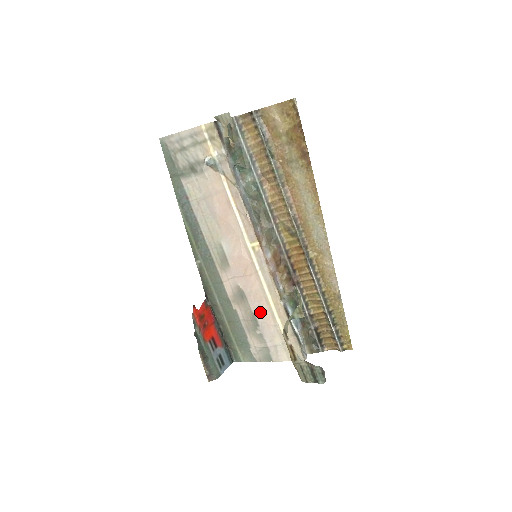
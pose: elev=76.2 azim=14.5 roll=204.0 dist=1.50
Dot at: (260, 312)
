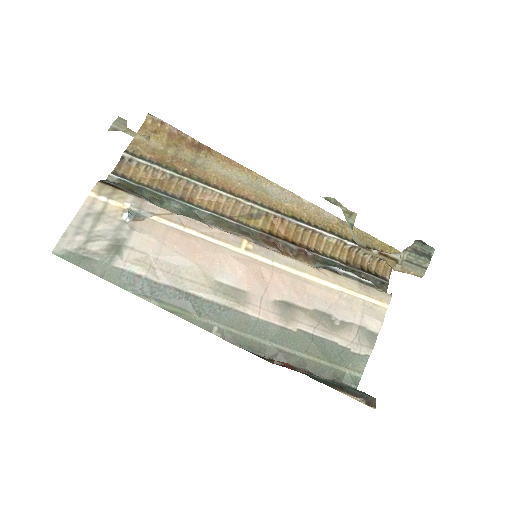
Dot at: (317, 301)
